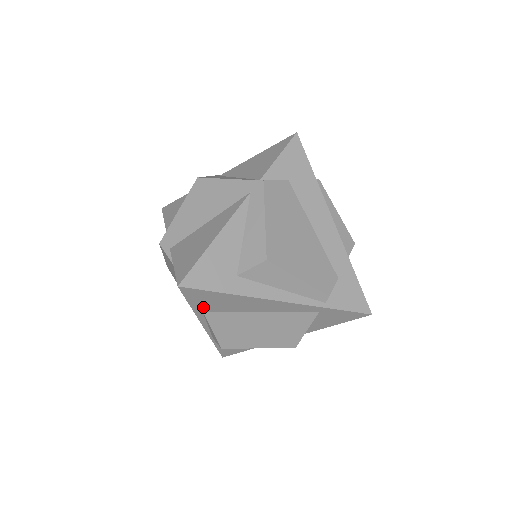
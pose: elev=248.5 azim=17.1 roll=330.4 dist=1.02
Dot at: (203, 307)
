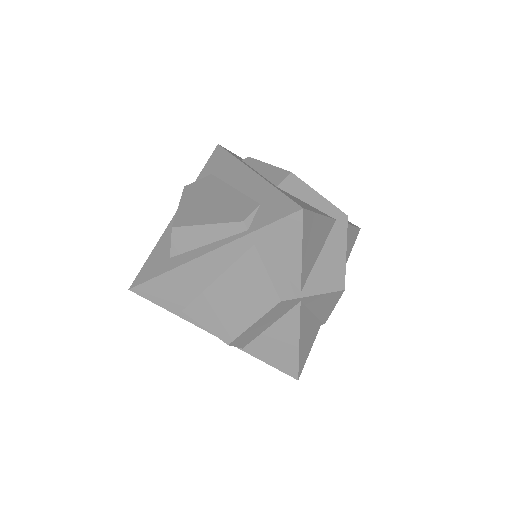
Dot at: (174, 305)
